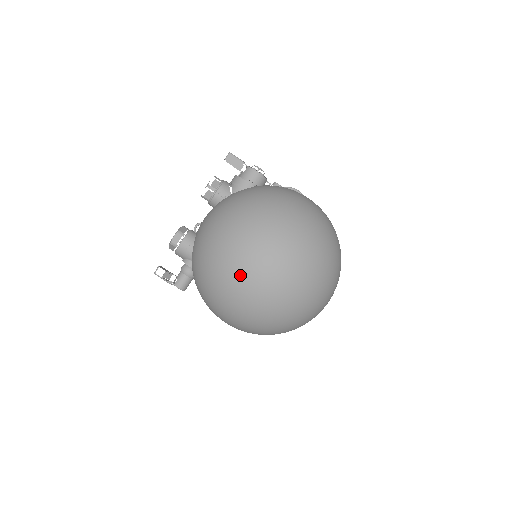
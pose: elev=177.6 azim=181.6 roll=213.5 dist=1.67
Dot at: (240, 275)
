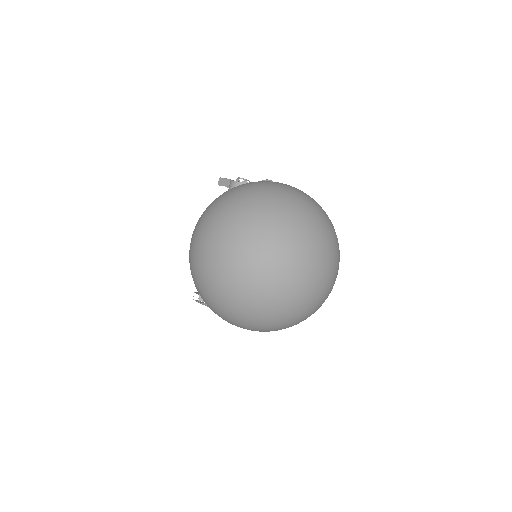
Dot at: (196, 268)
